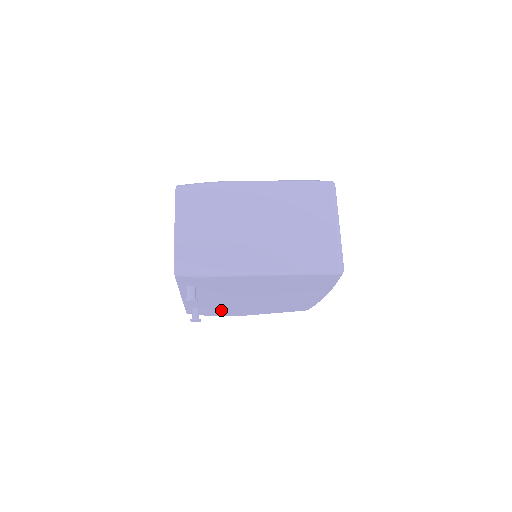
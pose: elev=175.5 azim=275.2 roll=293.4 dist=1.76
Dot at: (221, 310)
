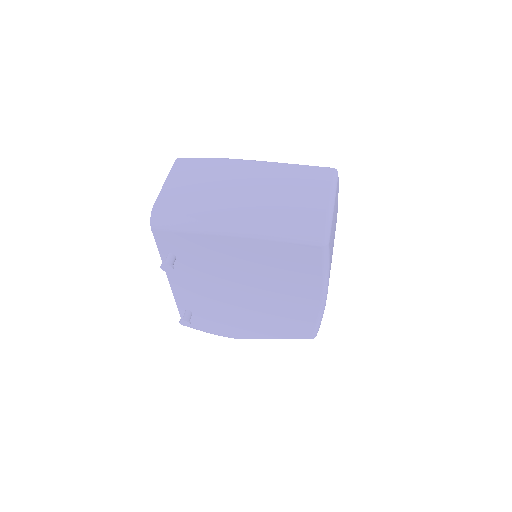
Dot at: (215, 319)
